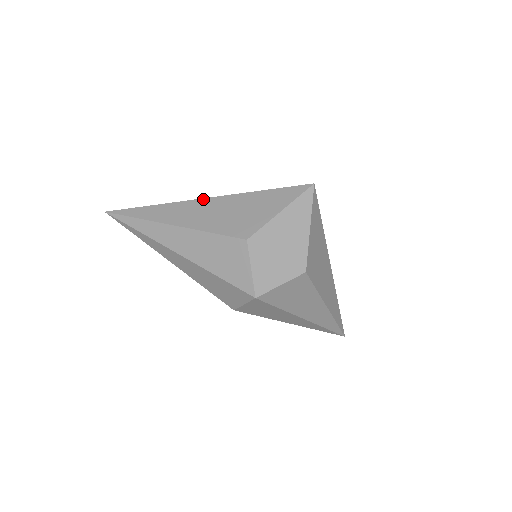
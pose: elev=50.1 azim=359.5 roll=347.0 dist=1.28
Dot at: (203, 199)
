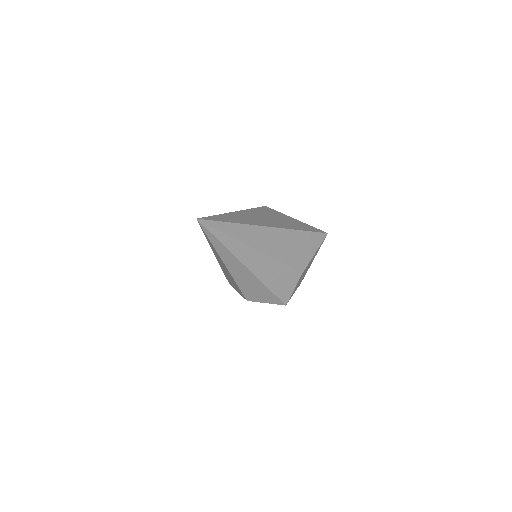
Dot at: (273, 228)
